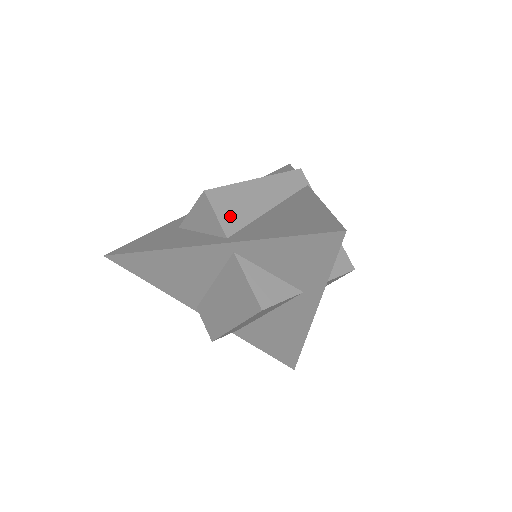
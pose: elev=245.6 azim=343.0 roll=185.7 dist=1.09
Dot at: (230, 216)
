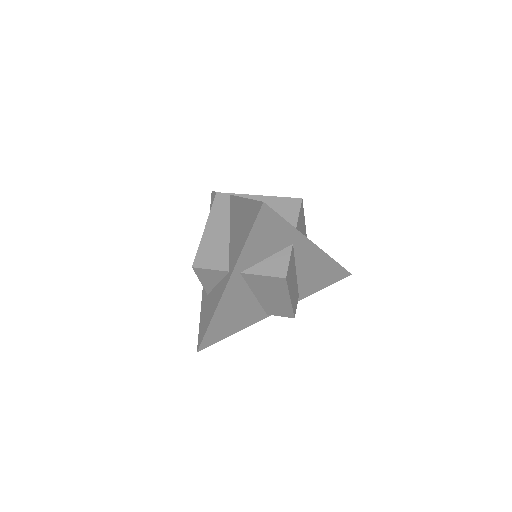
Dot at: (217, 261)
